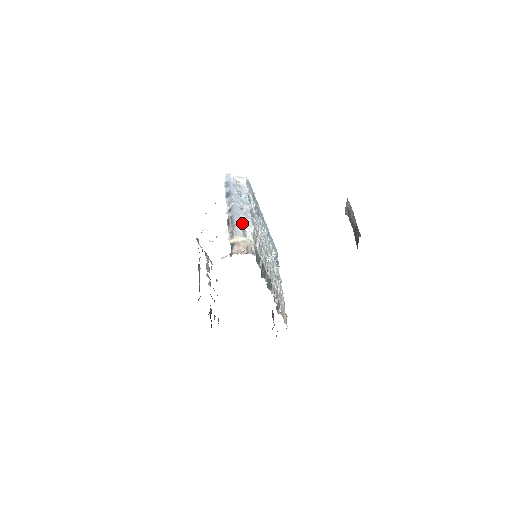
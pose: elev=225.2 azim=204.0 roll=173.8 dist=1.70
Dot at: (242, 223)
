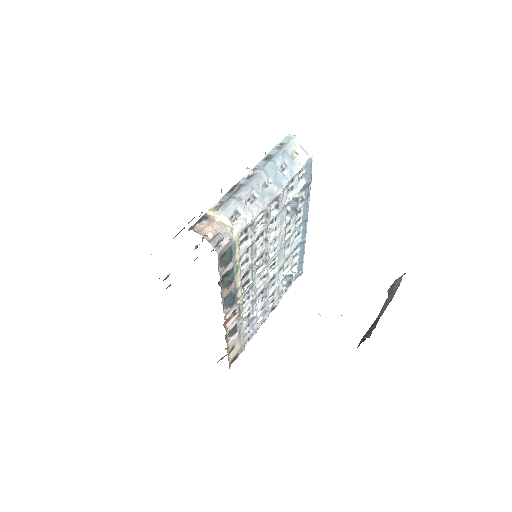
Dot at: (247, 202)
